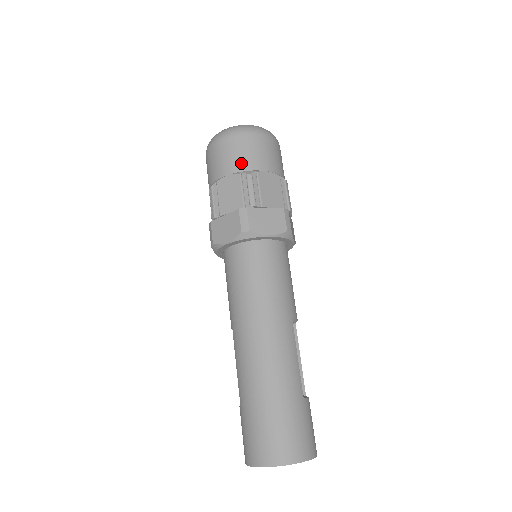
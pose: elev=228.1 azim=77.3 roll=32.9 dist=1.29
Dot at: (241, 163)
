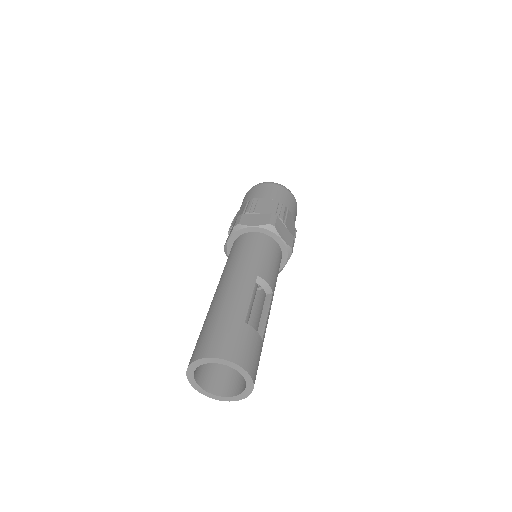
Dot at: (251, 197)
